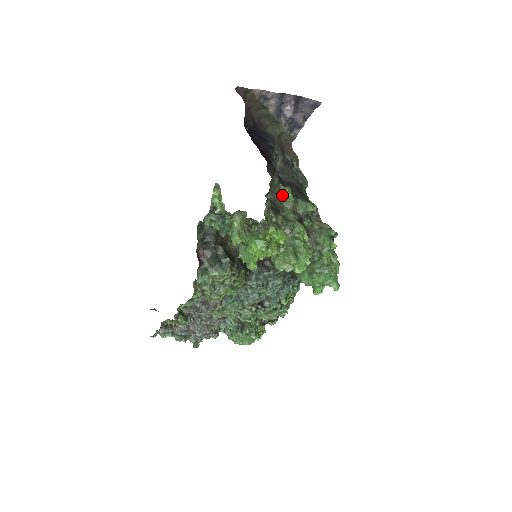
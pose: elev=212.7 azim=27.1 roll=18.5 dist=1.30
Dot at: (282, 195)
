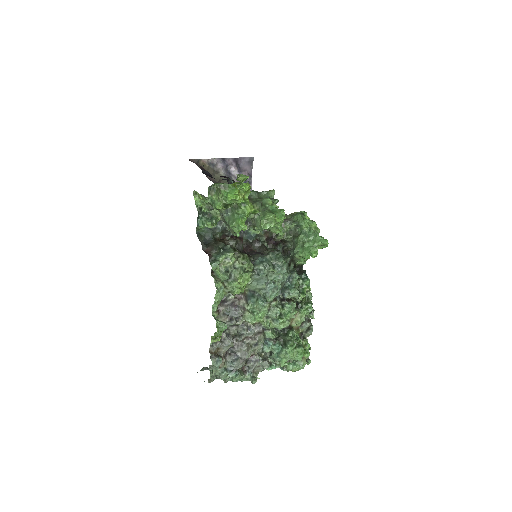
Dot at: (241, 179)
